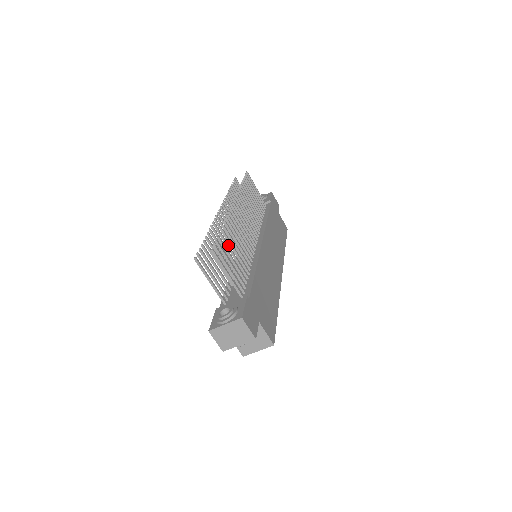
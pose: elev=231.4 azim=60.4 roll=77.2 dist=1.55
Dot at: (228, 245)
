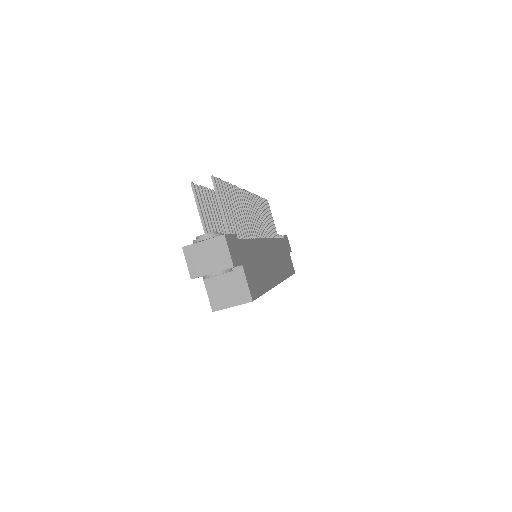
Dot at: (230, 197)
